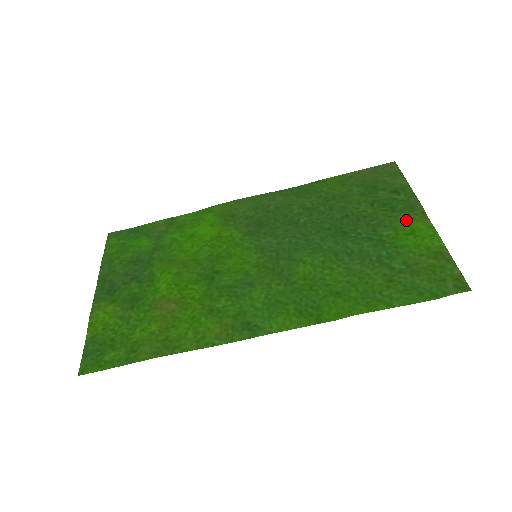
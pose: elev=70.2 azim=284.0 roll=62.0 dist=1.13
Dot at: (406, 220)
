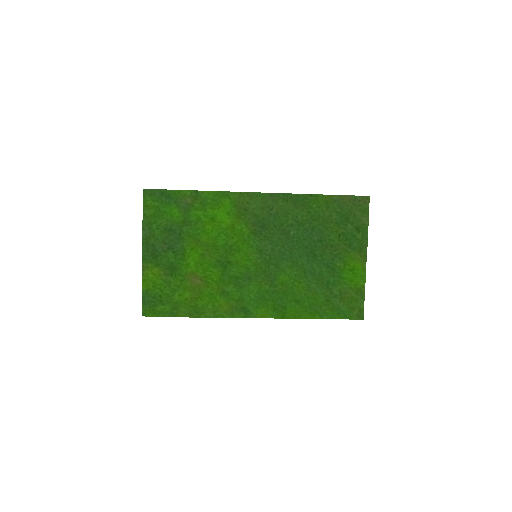
Dot at: (354, 258)
